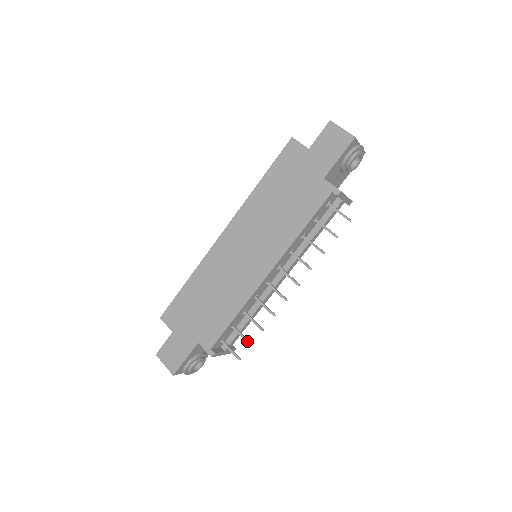
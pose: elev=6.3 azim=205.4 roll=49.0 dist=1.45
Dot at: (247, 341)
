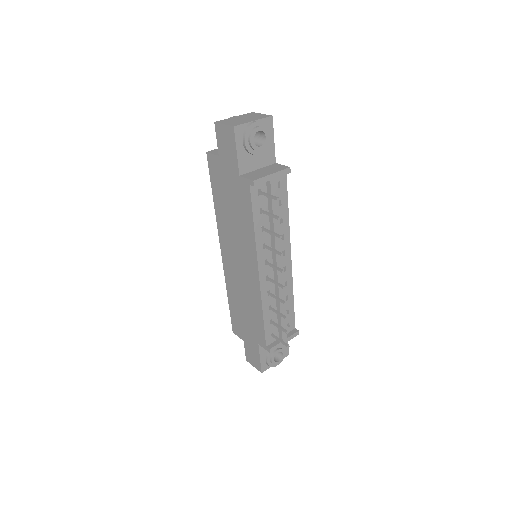
Dot at: (283, 331)
